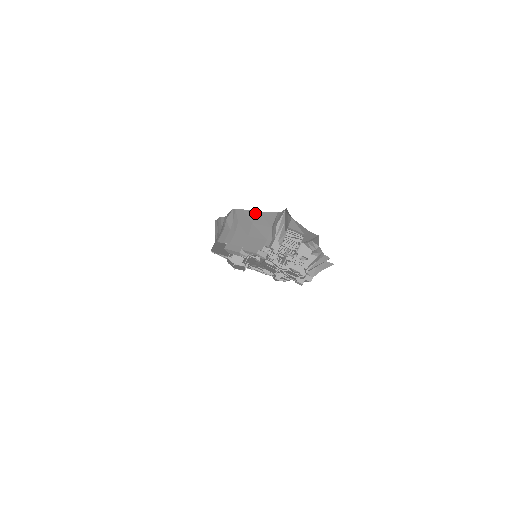
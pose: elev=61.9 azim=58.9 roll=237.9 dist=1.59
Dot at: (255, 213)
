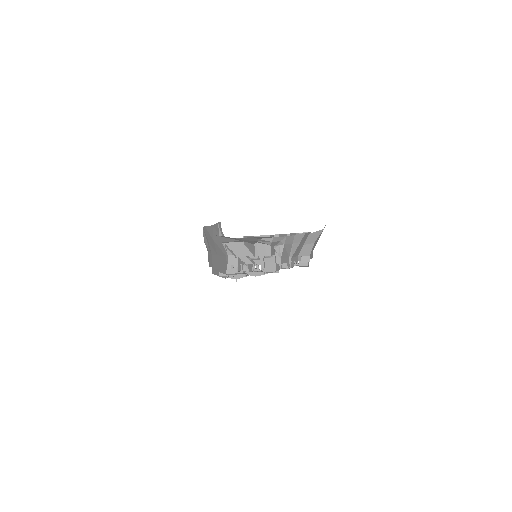
Dot at: (211, 228)
